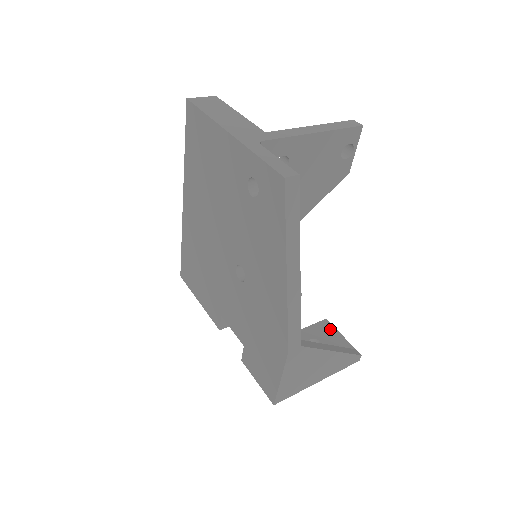
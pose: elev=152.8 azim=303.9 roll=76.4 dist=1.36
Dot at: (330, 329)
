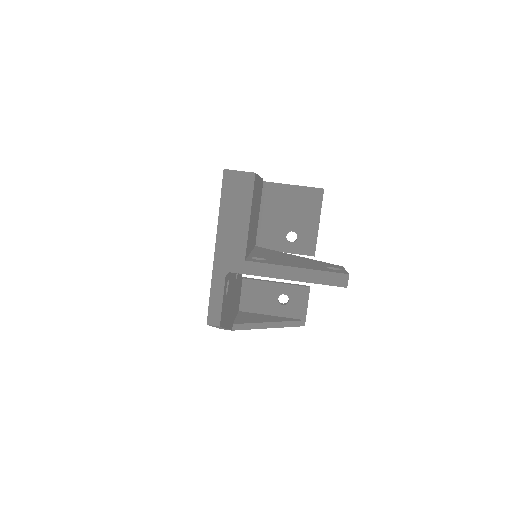
Dot at: (304, 296)
